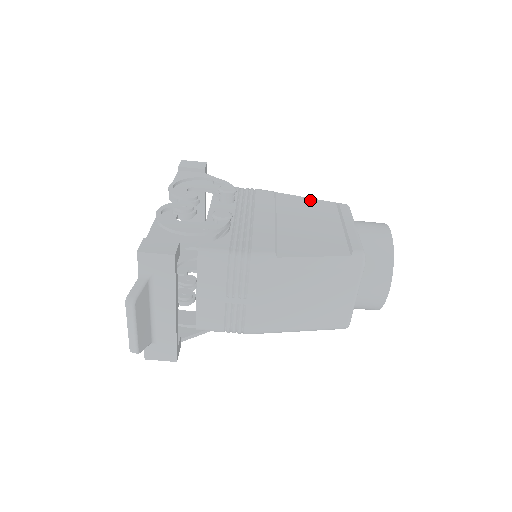
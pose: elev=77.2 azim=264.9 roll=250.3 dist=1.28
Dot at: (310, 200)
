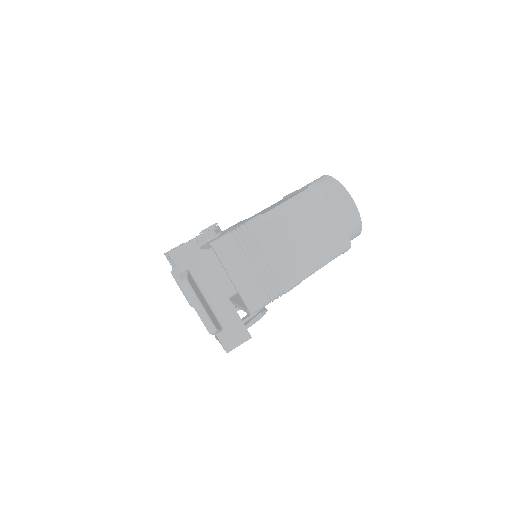
Dot at: occluded
